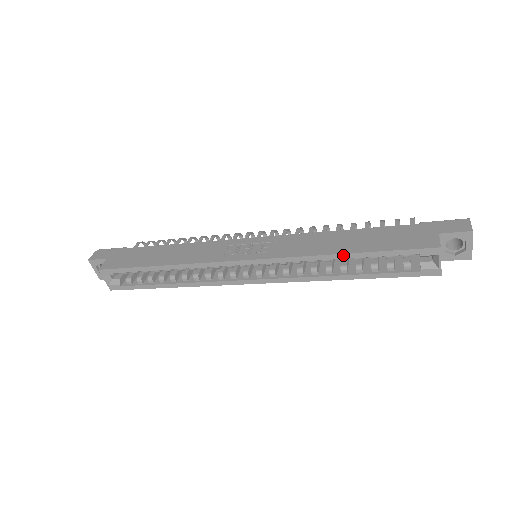
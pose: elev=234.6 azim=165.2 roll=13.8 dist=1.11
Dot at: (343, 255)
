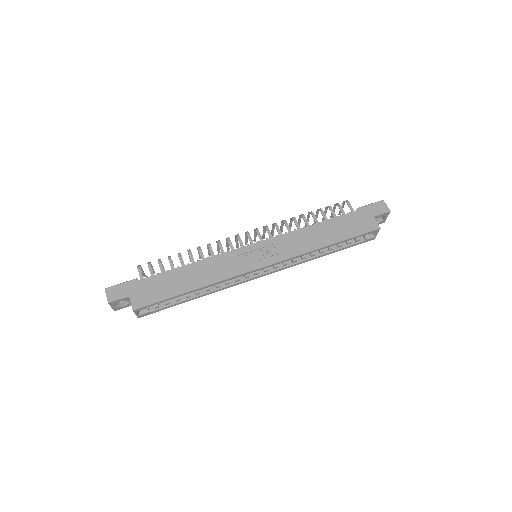
Dot at: (327, 247)
